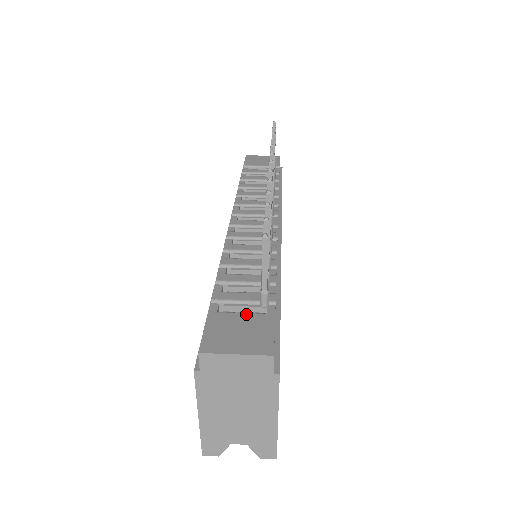
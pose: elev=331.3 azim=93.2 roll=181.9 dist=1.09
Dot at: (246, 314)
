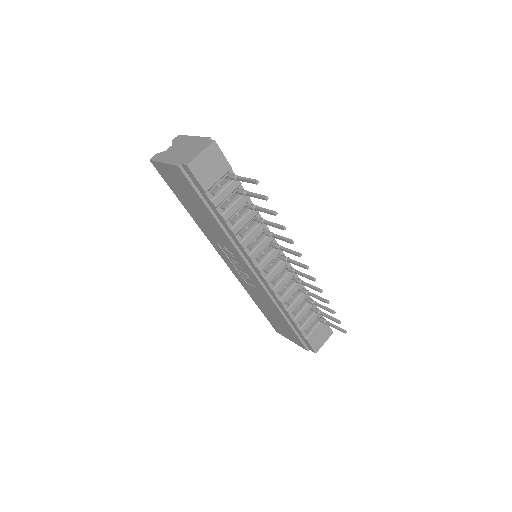
Dot at: (317, 328)
